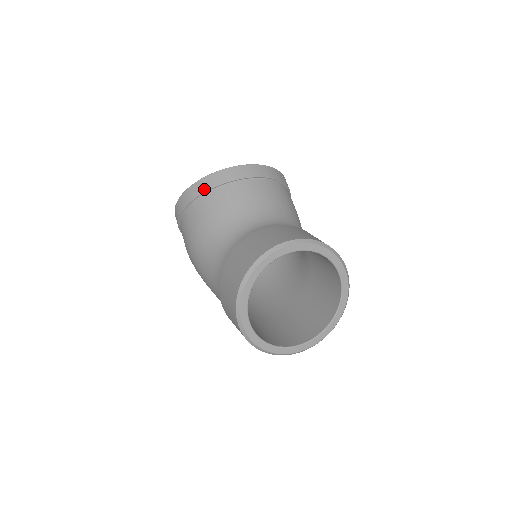
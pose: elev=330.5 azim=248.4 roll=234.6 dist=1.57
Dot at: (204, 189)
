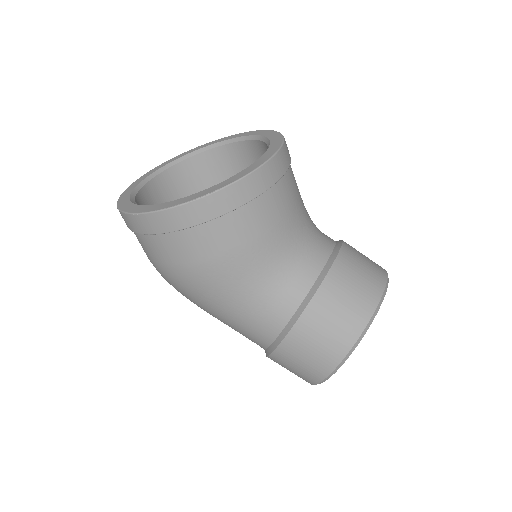
Dot at: (237, 204)
